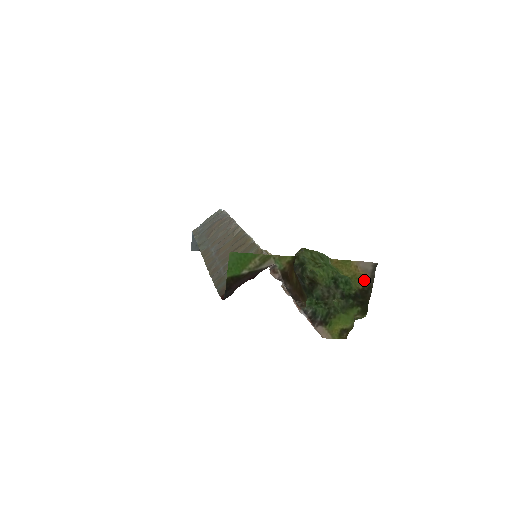
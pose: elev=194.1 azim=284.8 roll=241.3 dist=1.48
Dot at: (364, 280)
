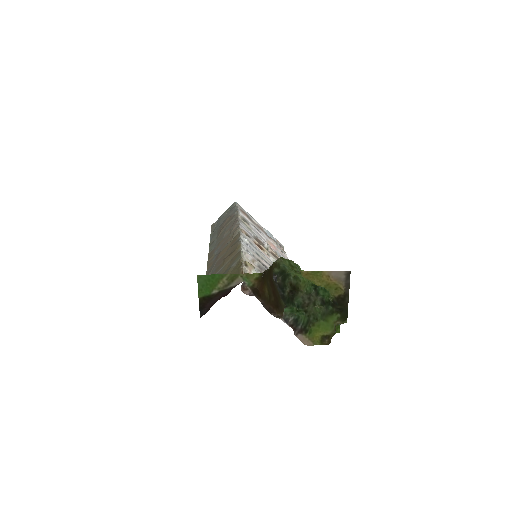
Dot at: (339, 288)
